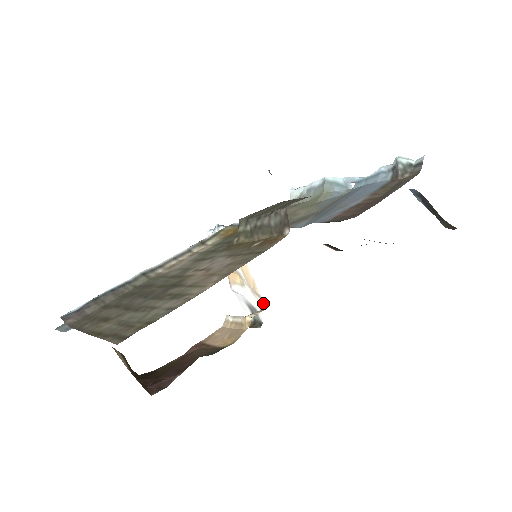
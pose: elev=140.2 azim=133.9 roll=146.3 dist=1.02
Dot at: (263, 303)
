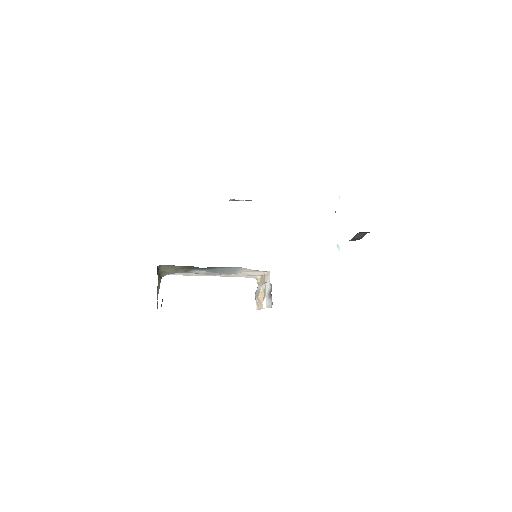
Dot at: (269, 276)
